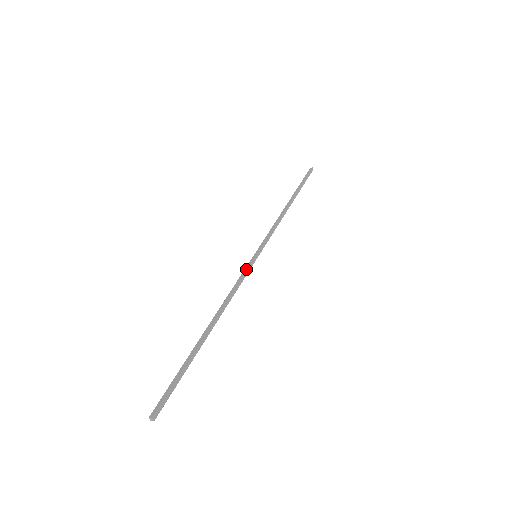
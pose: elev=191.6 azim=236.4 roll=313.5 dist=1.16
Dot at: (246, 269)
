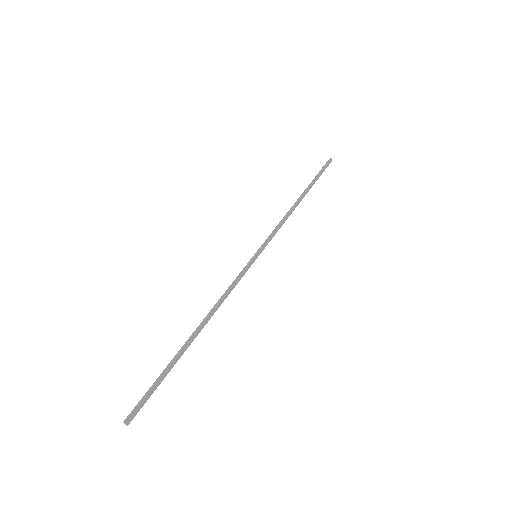
Dot at: (242, 271)
